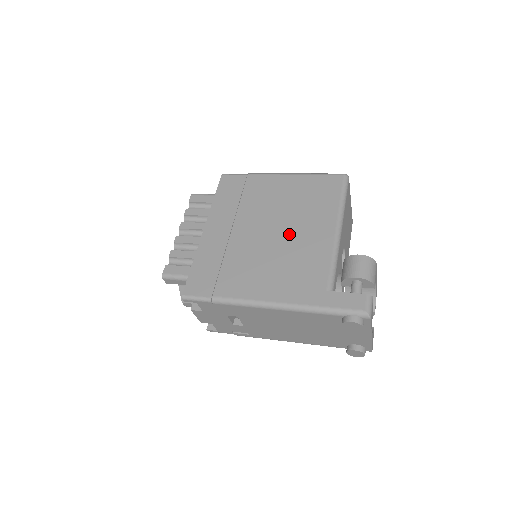
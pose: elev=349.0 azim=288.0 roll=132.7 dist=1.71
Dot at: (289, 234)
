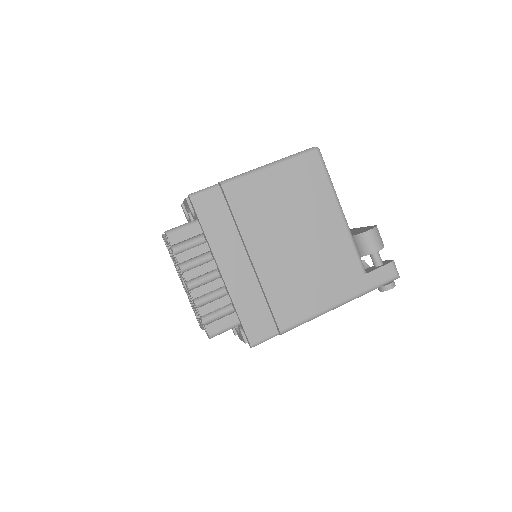
Dot at: (306, 238)
